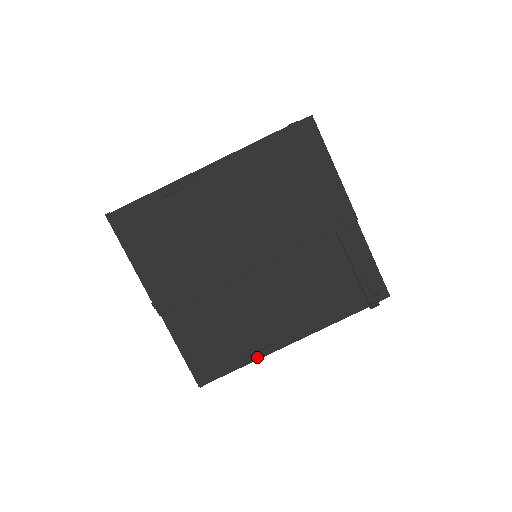
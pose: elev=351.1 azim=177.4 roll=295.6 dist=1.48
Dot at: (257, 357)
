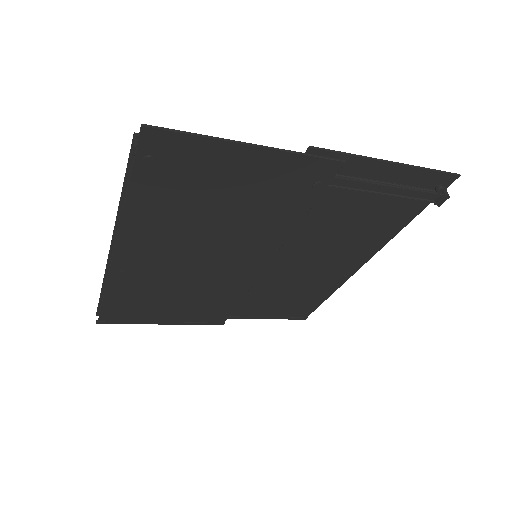
Dot at: (337, 288)
